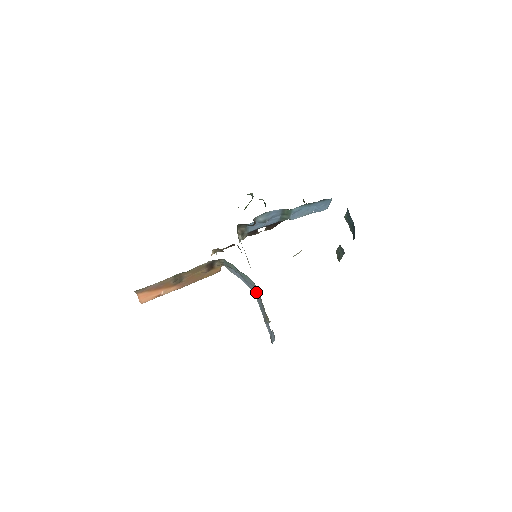
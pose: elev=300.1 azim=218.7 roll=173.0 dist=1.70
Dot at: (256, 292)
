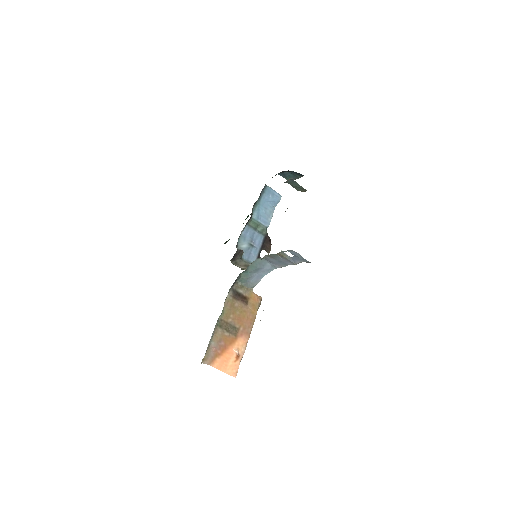
Dot at: (271, 263)
